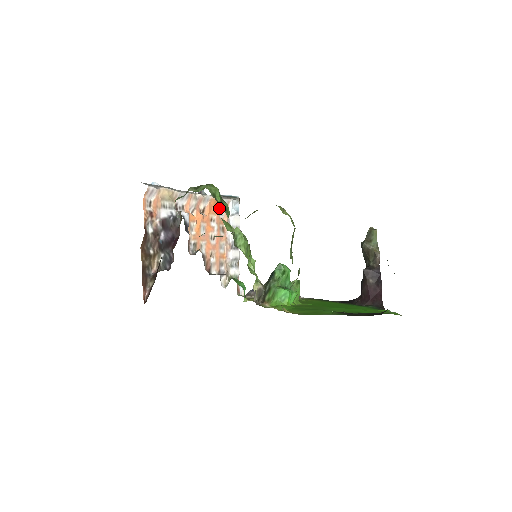
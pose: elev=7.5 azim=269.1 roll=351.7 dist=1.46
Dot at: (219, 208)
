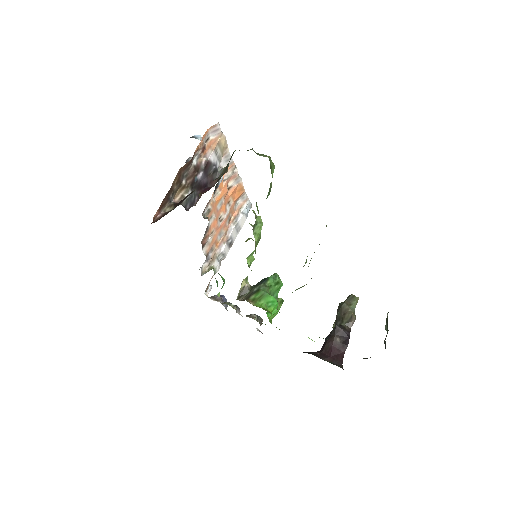
Dot at: (238, 198)
